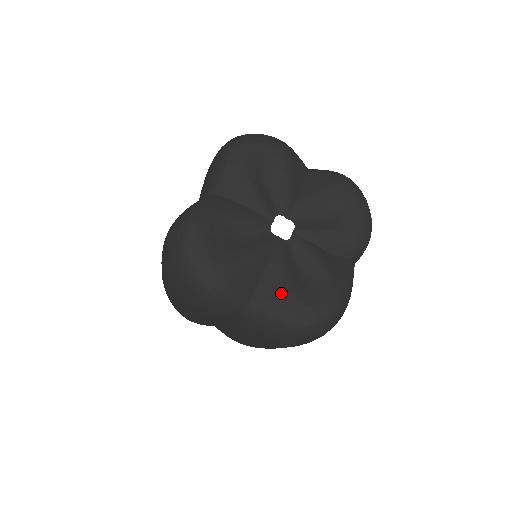
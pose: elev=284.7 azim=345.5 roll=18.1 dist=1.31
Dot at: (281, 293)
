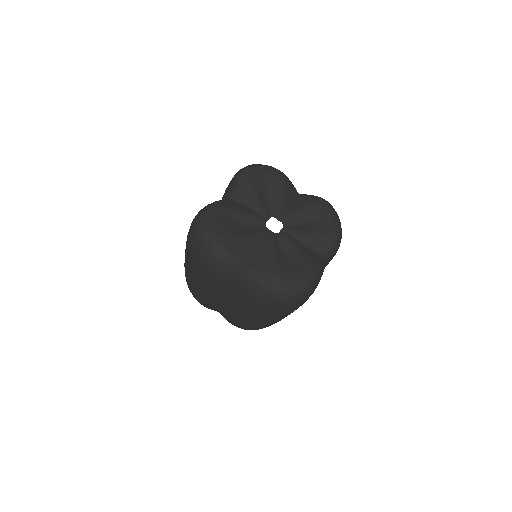
Dot at: (267, 264)
